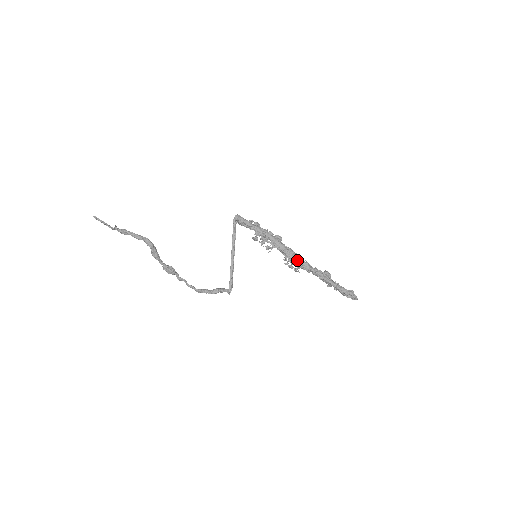
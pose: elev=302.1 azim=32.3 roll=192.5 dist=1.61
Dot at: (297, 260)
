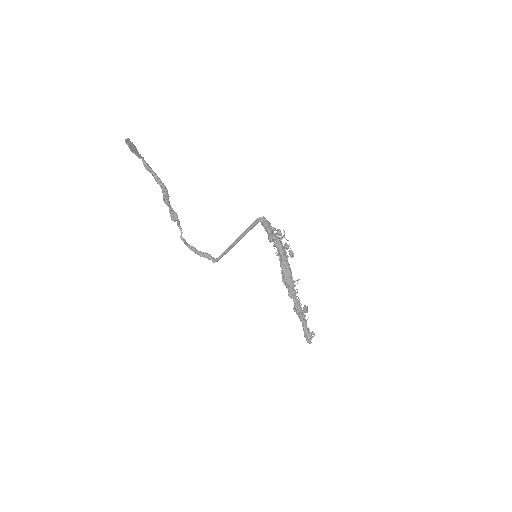
Dot at: (287, 285)
